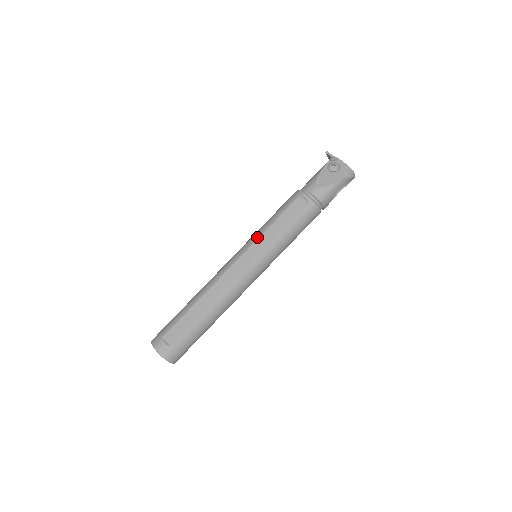
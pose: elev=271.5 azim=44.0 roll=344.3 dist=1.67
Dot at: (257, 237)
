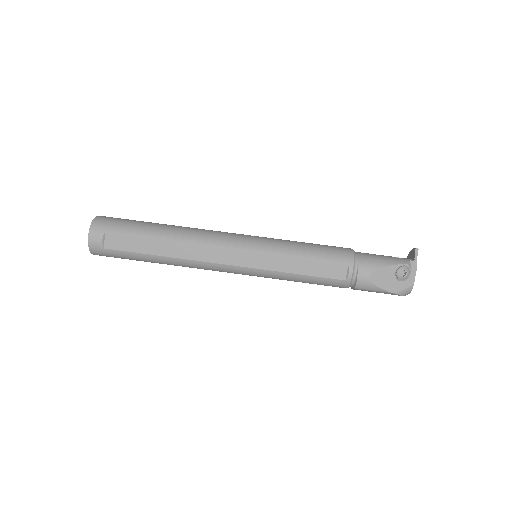
Dot at: (274, 252)
